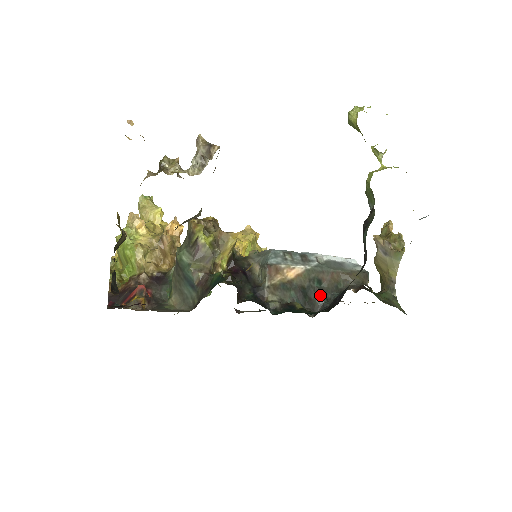
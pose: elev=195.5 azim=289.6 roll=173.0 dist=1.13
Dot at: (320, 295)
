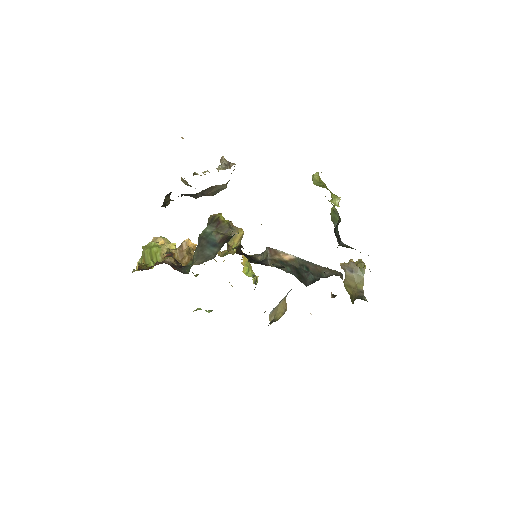
Dot at: (309, 274)
